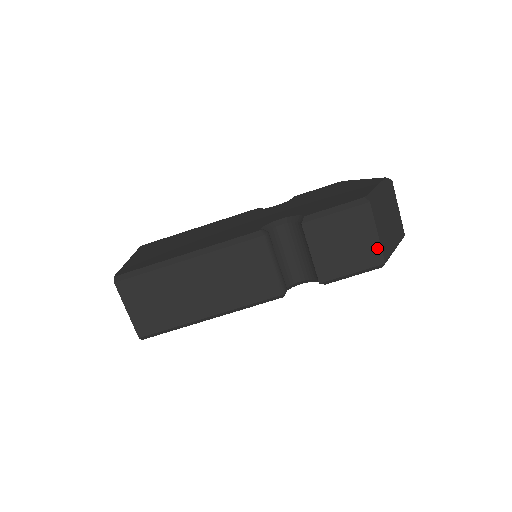
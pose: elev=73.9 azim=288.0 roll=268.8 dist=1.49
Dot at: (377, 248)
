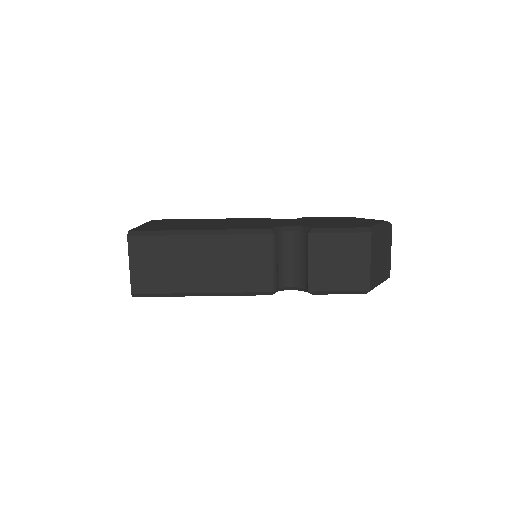
Dot at: (366, 275)
